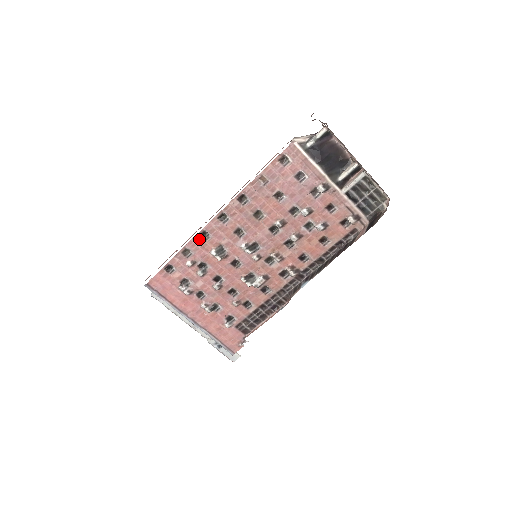
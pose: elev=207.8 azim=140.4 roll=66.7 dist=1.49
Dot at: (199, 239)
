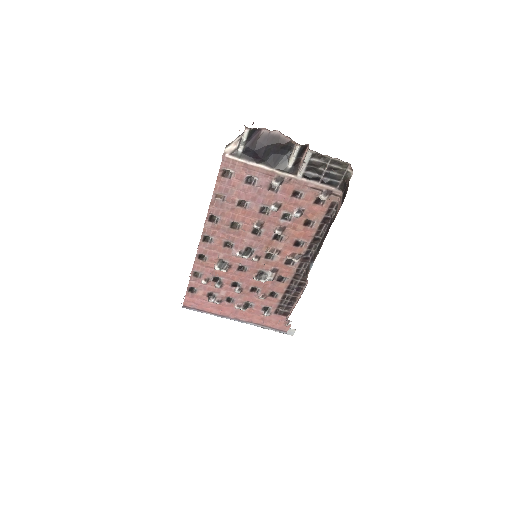
Dot at: (199, 262)
